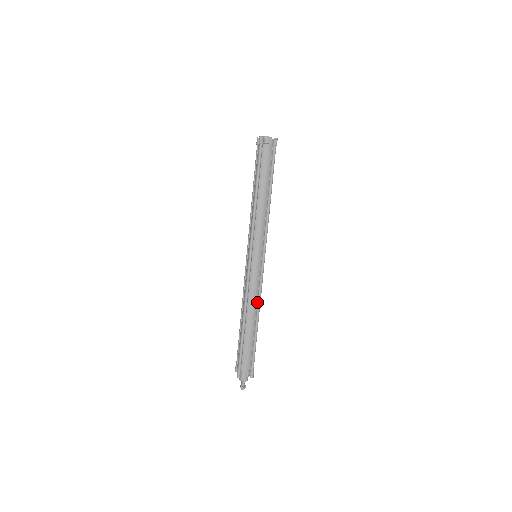
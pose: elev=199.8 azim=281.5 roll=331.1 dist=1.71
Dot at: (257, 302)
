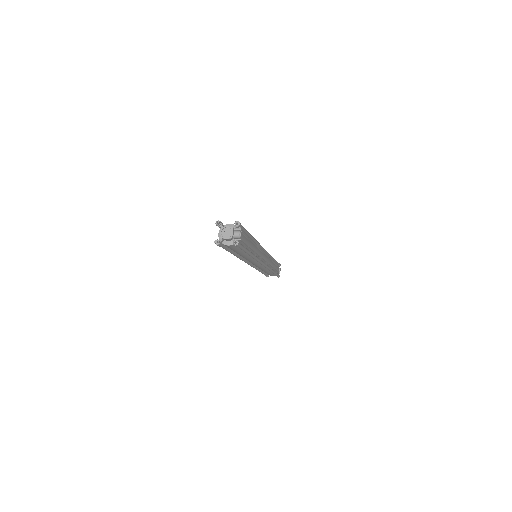
Dot at: occluded
